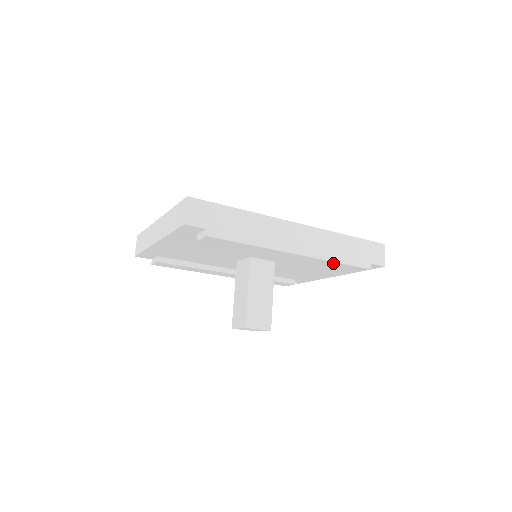
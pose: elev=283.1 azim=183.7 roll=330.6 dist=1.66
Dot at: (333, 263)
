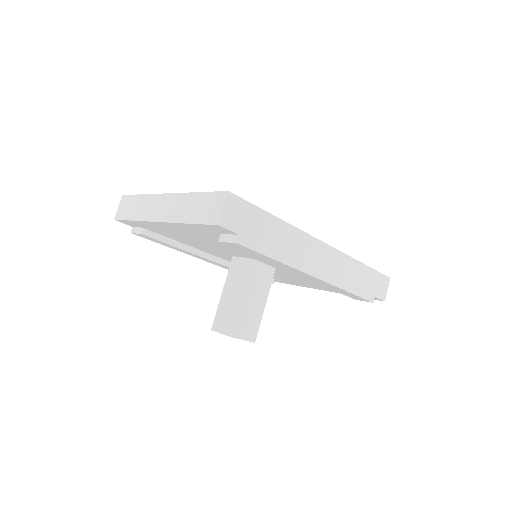
Dot at: (343, 290)
